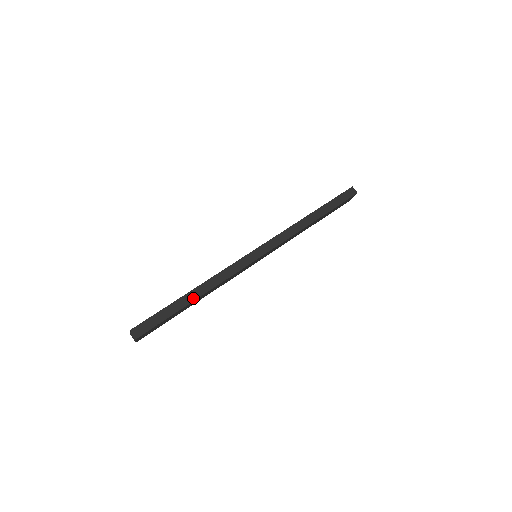
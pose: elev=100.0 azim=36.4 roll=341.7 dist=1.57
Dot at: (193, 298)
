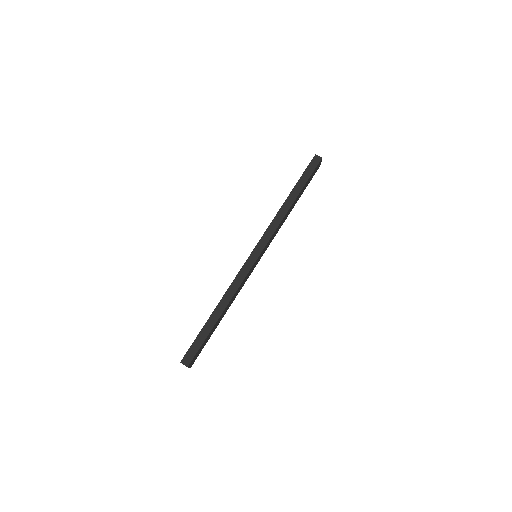
Dot at: (218, 315)
